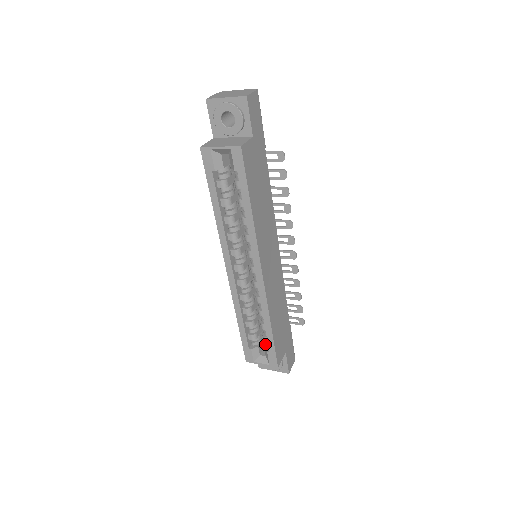
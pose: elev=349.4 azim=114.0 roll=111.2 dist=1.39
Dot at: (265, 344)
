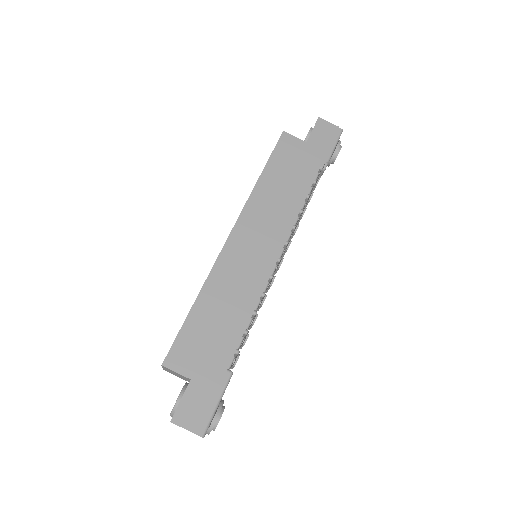
Dot at: occluded
